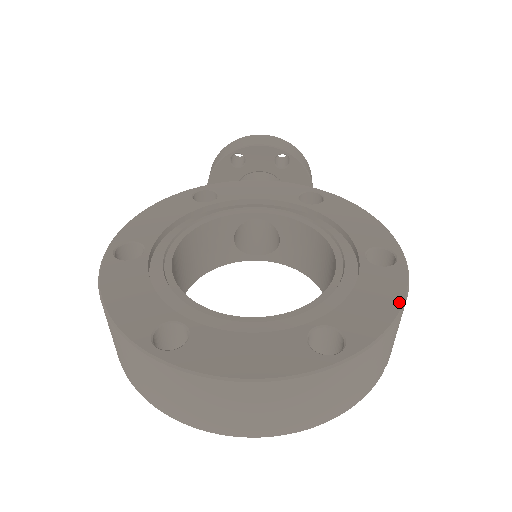
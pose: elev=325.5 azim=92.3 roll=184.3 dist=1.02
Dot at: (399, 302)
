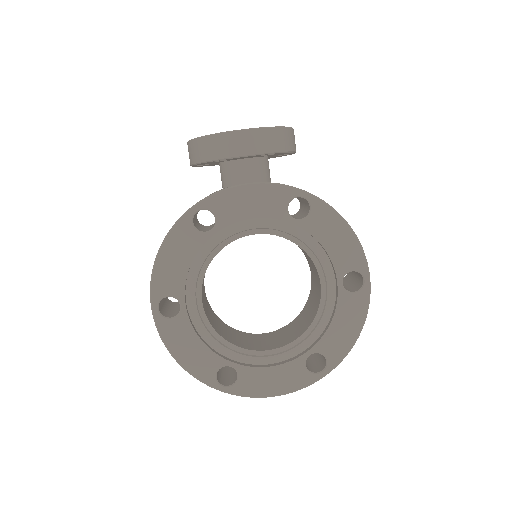
Dot at: (360, 326)
